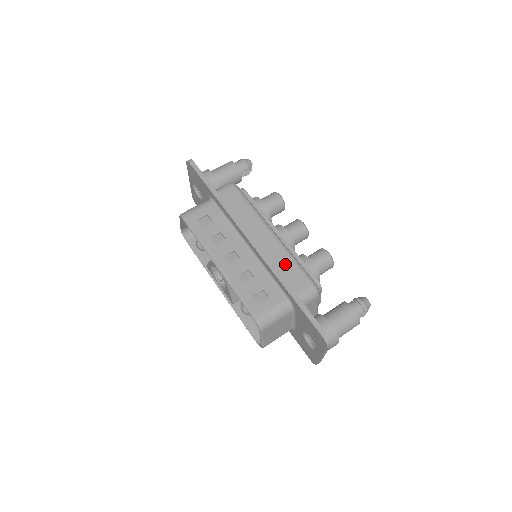
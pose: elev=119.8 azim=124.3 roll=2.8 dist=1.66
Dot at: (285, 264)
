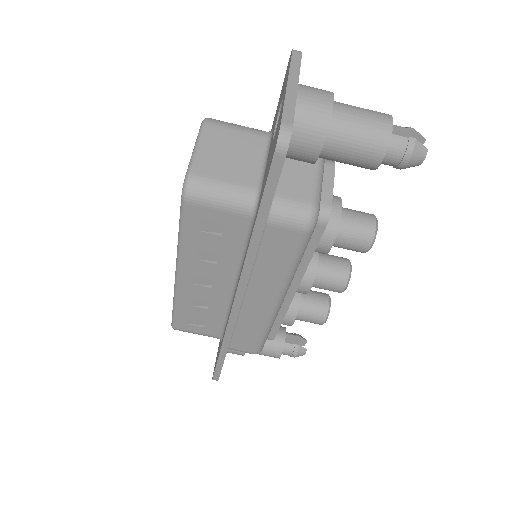
Dot at: (250, 331)
